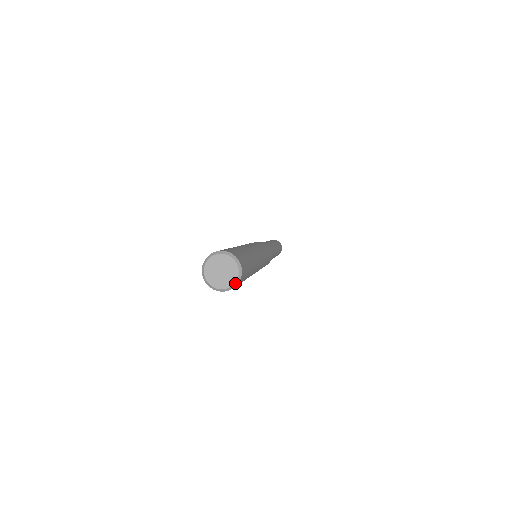
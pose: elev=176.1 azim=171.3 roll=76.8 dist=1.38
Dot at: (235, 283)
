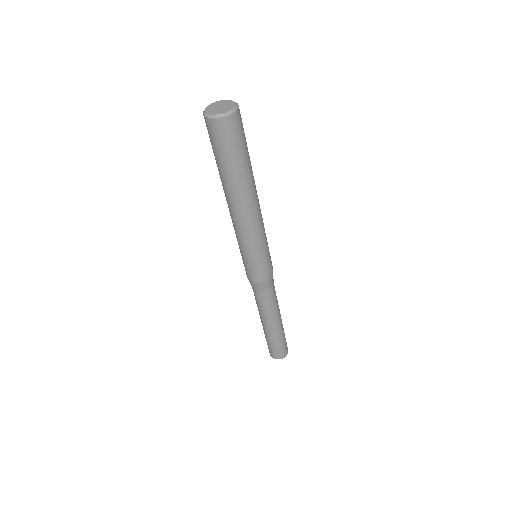
Dot at: (235, 103)
